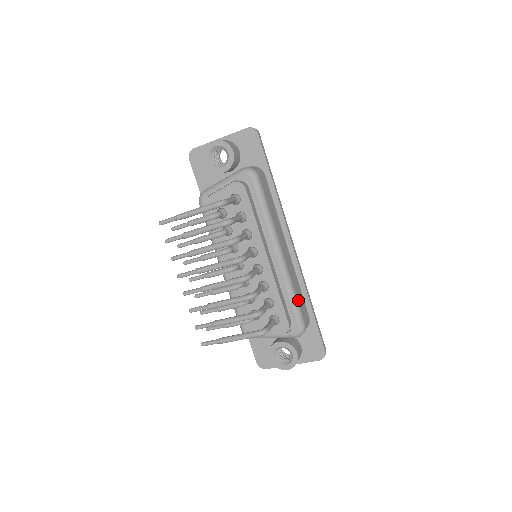
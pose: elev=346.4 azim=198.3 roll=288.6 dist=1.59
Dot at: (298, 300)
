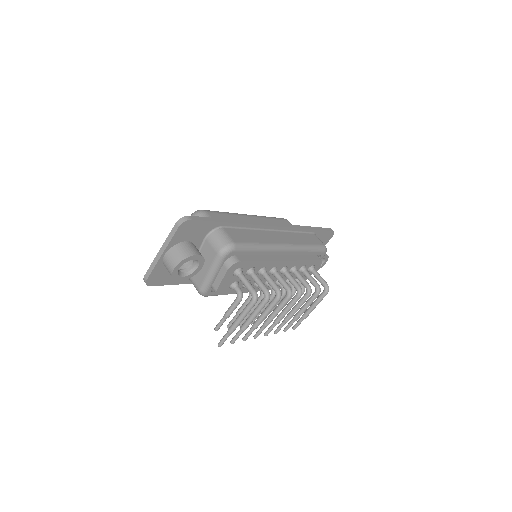
Dot at: (311, 244)
